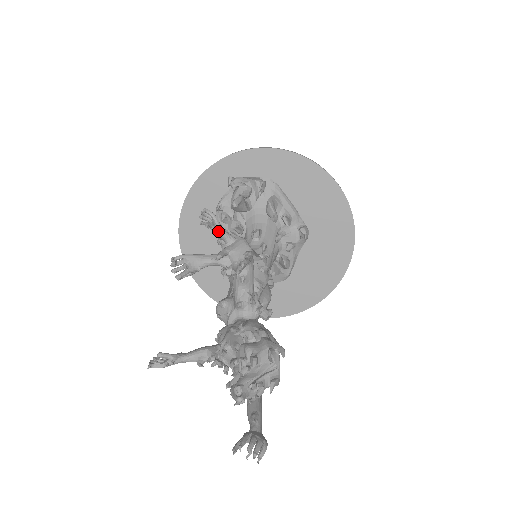
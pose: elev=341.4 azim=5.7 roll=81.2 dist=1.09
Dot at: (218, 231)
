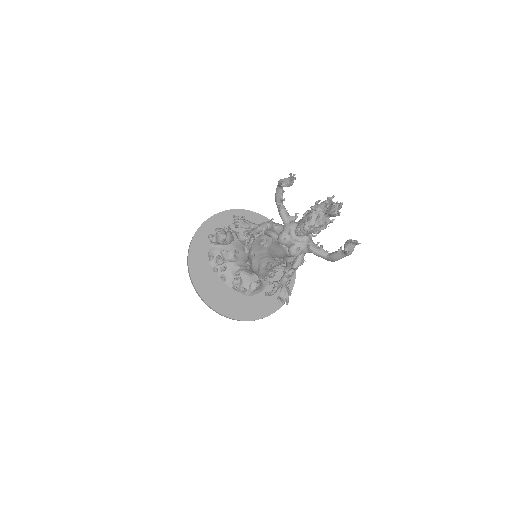
Dot at: (247, 221)
